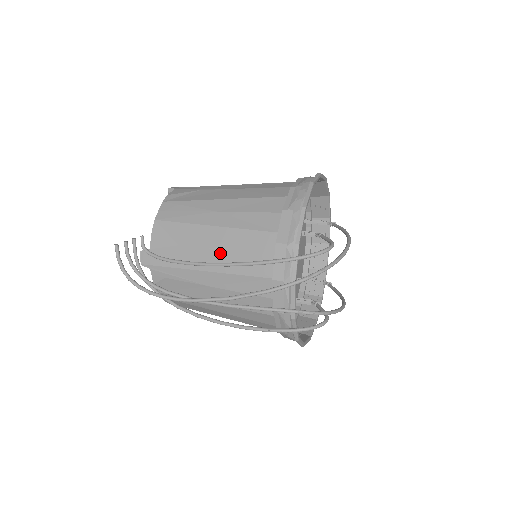
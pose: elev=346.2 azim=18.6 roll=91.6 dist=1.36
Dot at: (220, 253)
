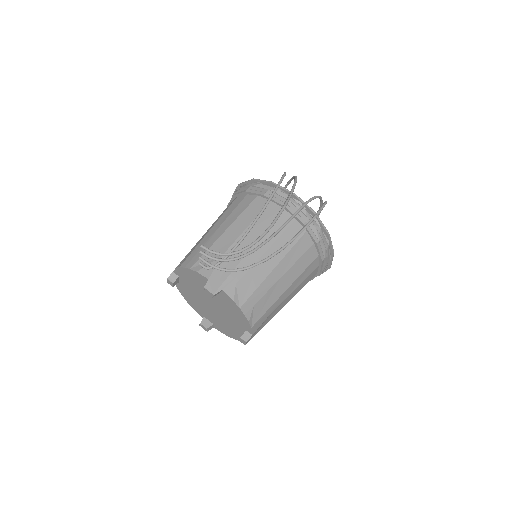
Dot at: occluded
